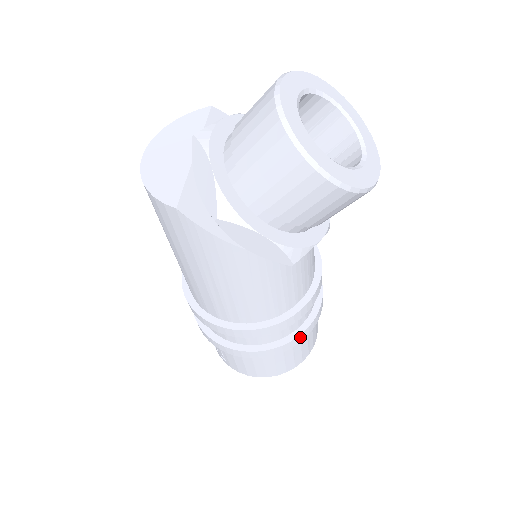
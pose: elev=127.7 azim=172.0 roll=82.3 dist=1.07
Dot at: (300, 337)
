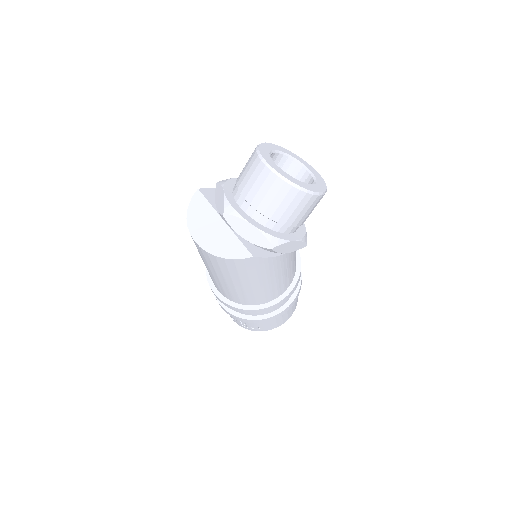
Dot at: (301, 282)
